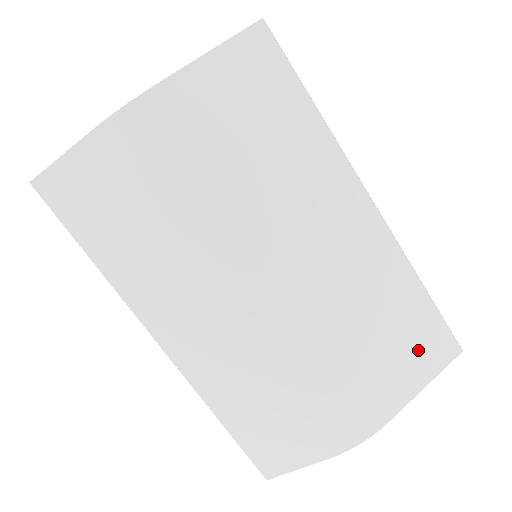
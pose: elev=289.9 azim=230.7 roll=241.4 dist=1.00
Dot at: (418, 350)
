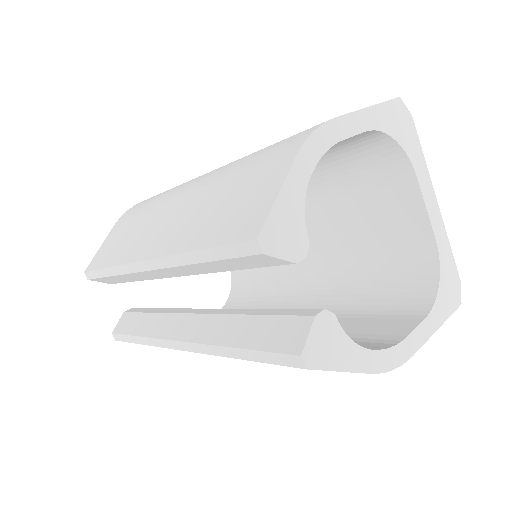
Dot at: occluded
